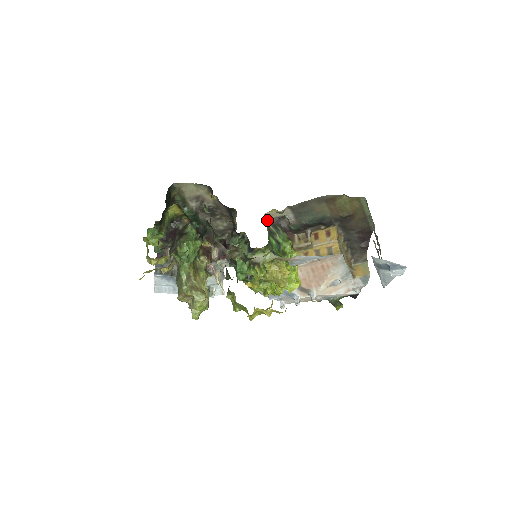
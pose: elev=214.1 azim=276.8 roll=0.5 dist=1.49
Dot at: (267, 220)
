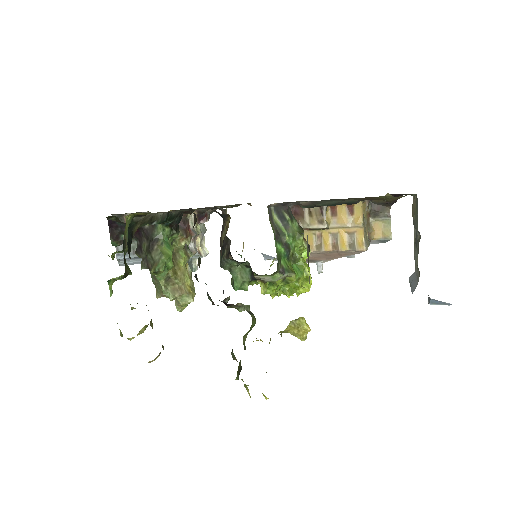
Dot at: (270, 207)
